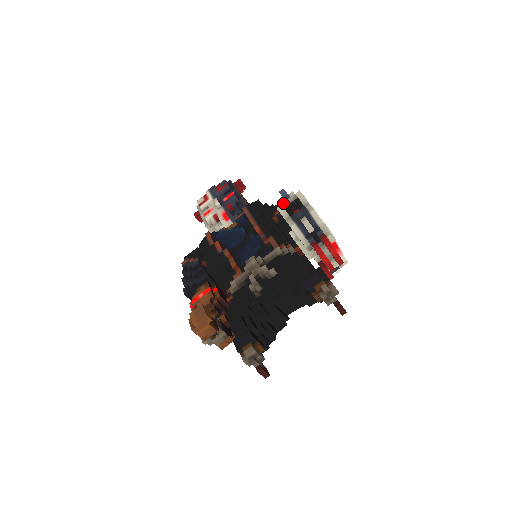
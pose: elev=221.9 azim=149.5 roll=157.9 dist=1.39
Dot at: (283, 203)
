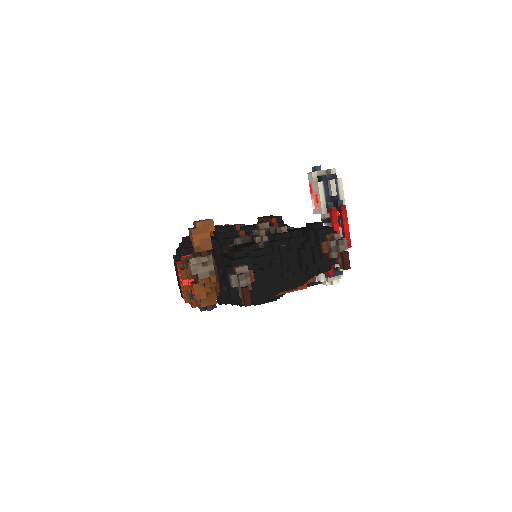
Dot at: occluded
